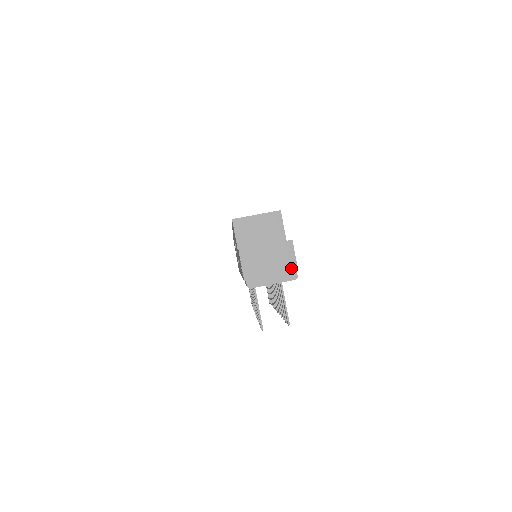
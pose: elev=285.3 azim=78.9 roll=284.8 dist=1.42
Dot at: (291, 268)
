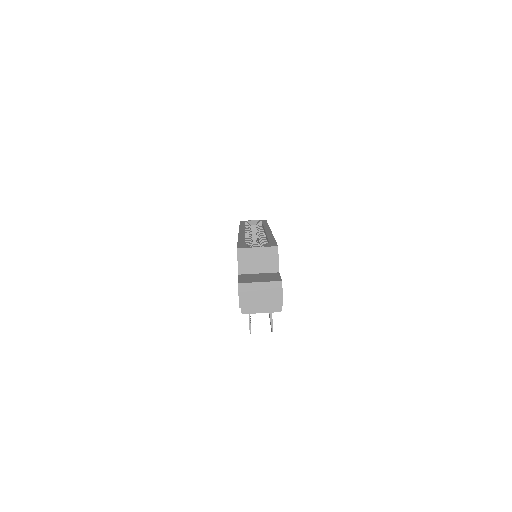
Dot at: (278, 303)
